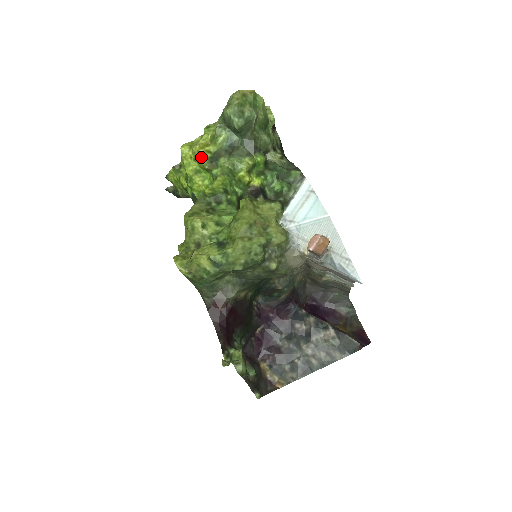
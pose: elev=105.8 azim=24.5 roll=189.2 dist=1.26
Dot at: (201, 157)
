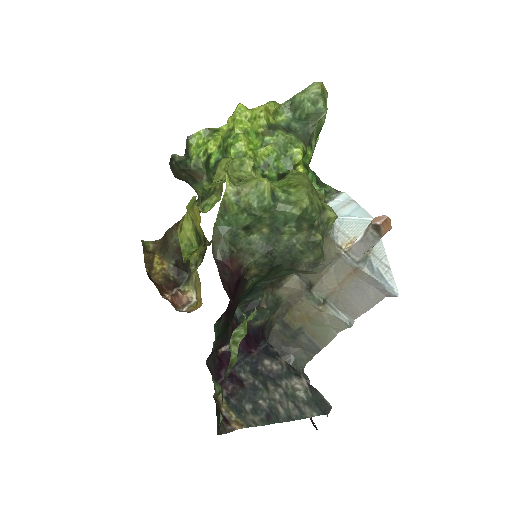
Dot at: (262, 117)
